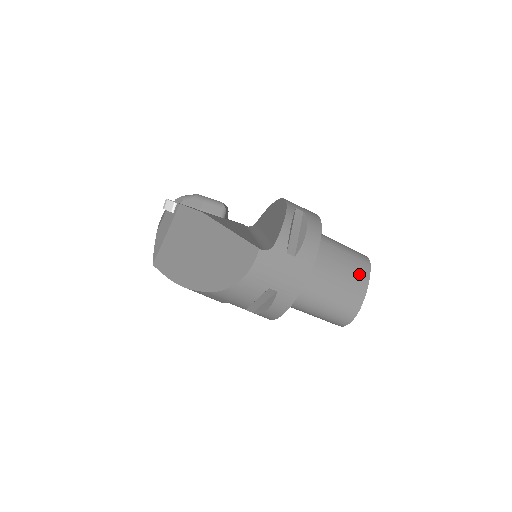
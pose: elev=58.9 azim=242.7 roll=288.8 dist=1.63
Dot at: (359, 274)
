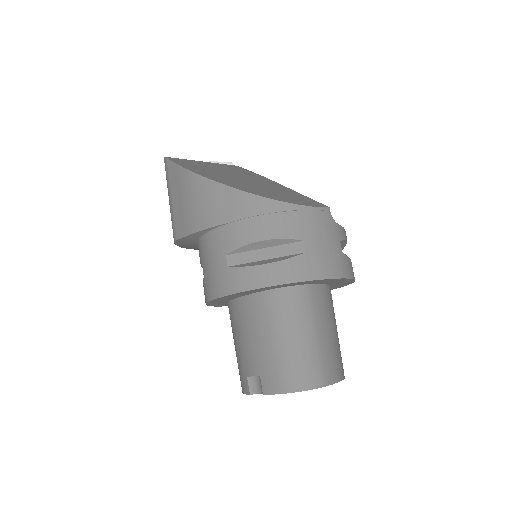
Dot at: (341, 361)
